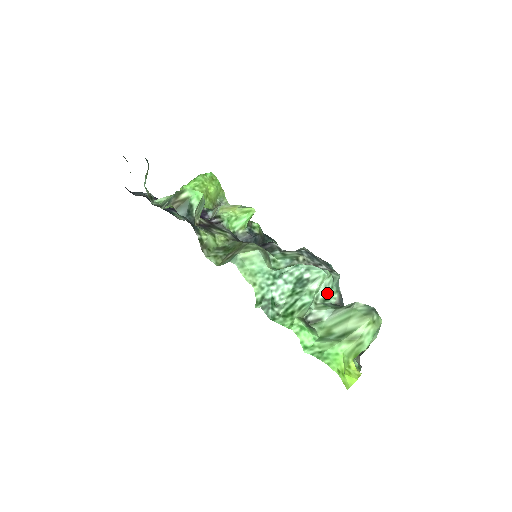
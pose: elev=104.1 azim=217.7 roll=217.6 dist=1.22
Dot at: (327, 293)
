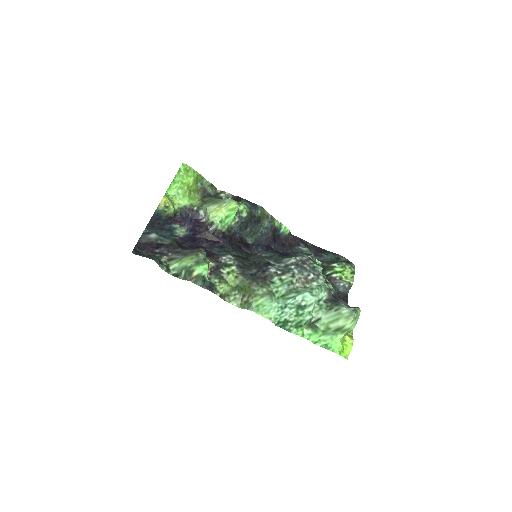
Dot at: (319, 297)
